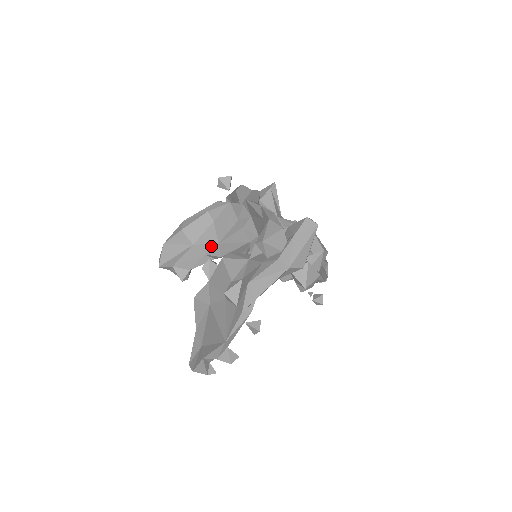
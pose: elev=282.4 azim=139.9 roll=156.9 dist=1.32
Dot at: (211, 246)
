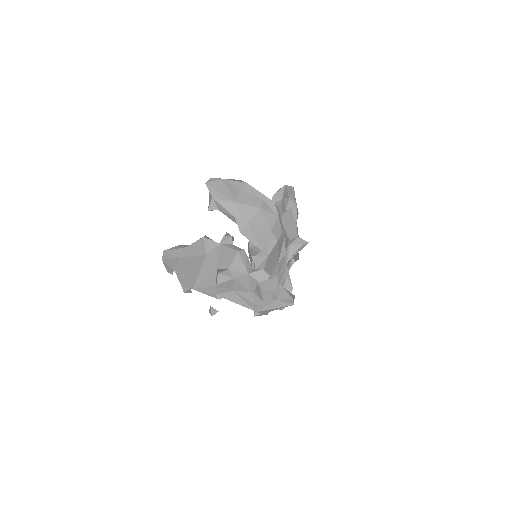
Dot at: (243, 218)
